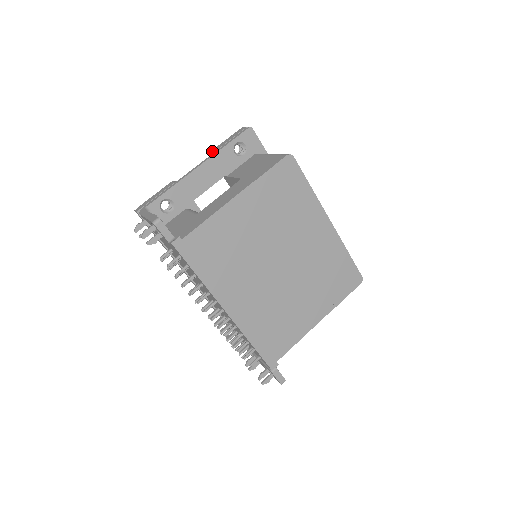
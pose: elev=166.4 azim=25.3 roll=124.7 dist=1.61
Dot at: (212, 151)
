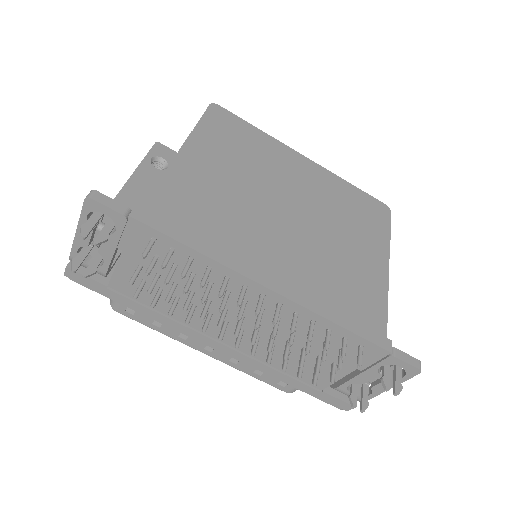
Dot at: occluded
